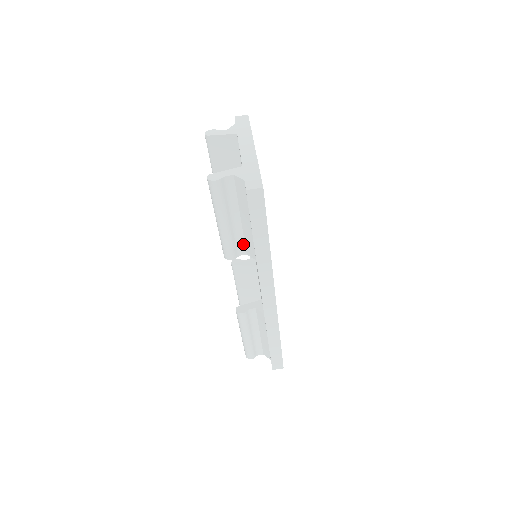
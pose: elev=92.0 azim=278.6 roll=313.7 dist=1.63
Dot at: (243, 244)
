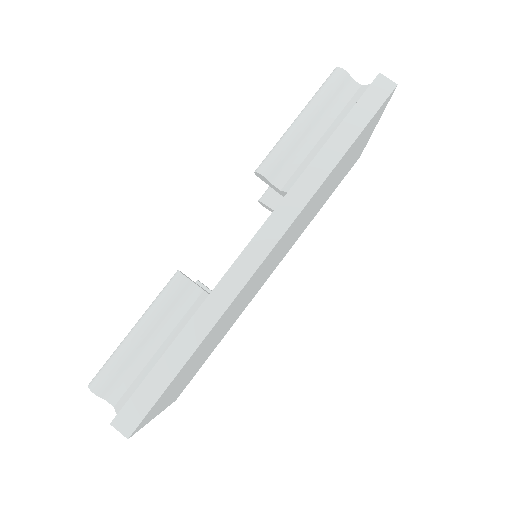
Dot at: (291, 172)
